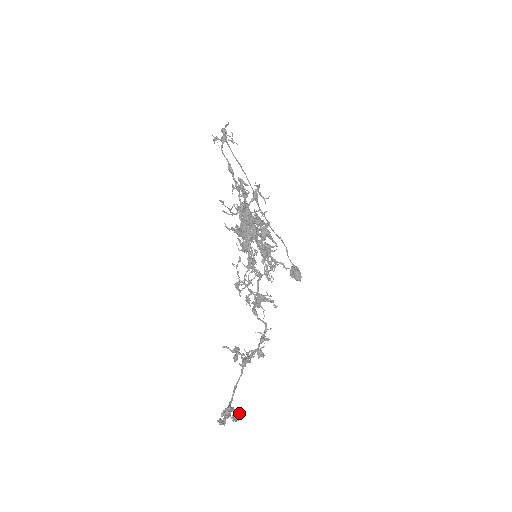
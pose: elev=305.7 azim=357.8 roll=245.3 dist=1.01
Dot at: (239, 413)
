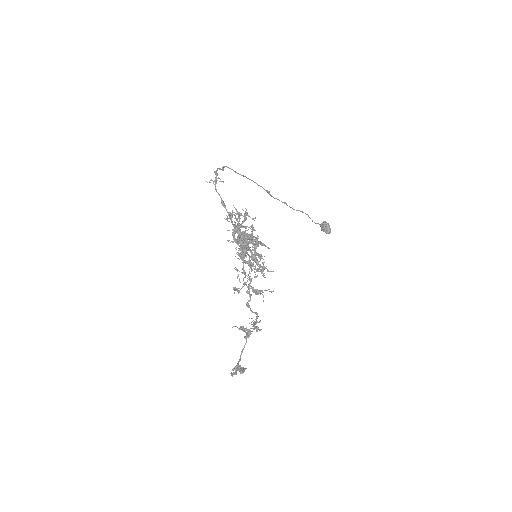
Dot at: (243, 369)
